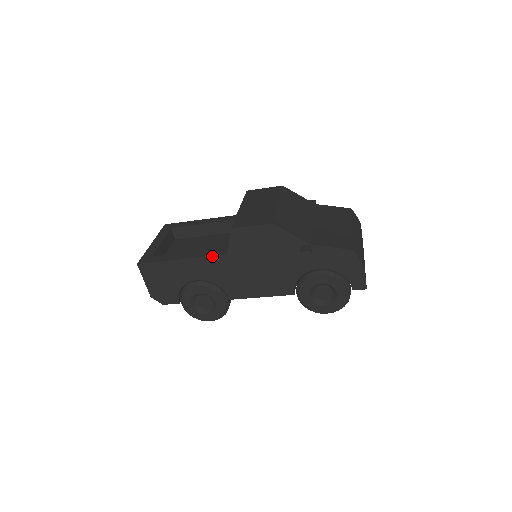
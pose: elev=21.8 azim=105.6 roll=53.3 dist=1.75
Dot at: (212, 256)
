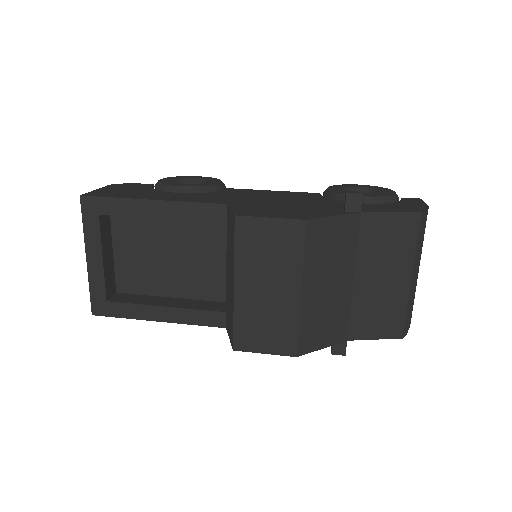
Dot at: occluded
